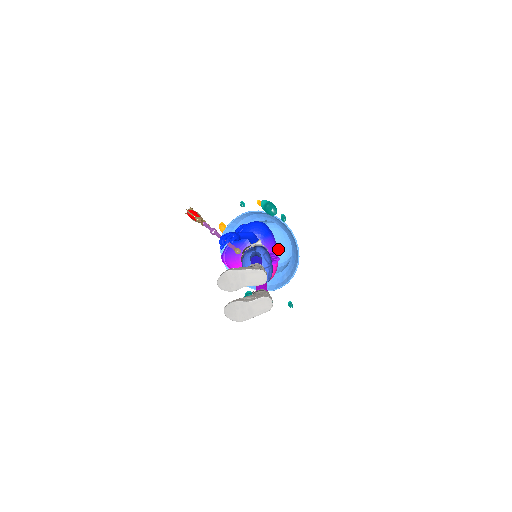
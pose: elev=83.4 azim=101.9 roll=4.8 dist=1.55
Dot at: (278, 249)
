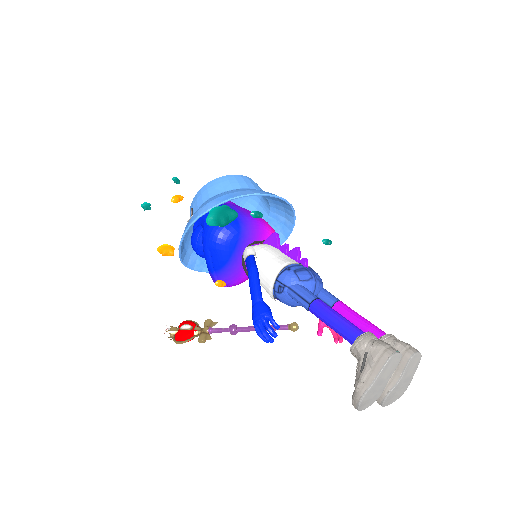
Dot at: occluded
